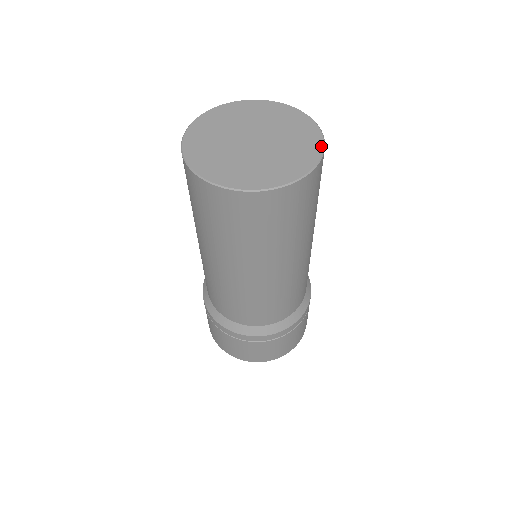
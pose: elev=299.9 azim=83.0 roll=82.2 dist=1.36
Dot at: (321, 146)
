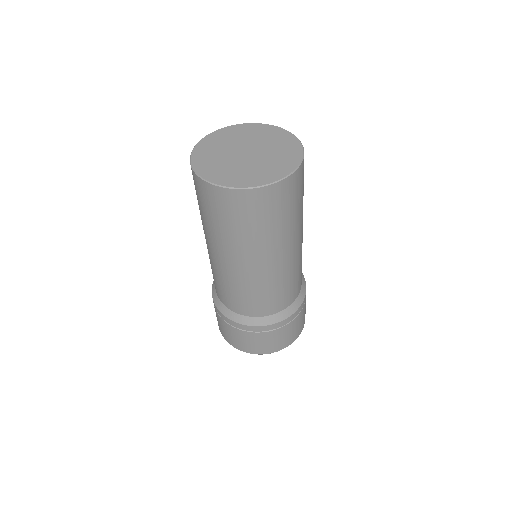
Dot at: (290, 171)
